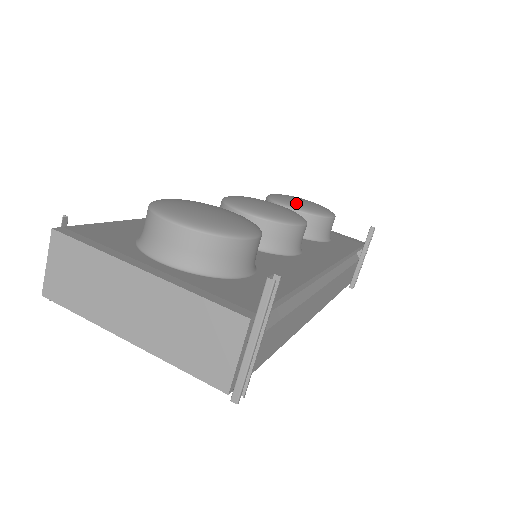
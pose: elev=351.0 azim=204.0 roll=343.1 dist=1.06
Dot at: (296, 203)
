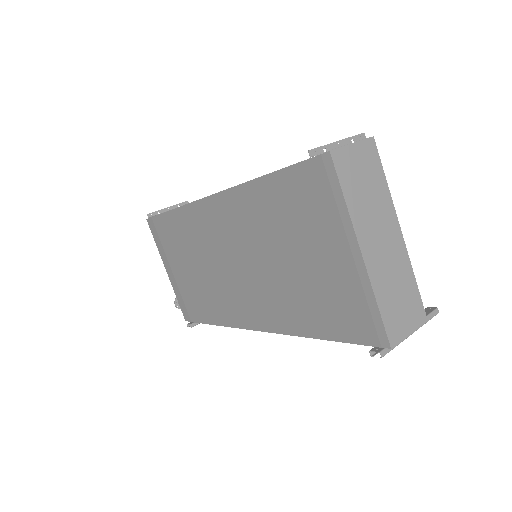
Dot at: occluded
